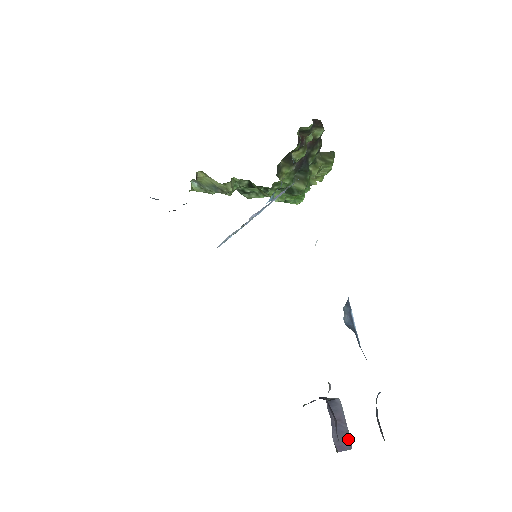
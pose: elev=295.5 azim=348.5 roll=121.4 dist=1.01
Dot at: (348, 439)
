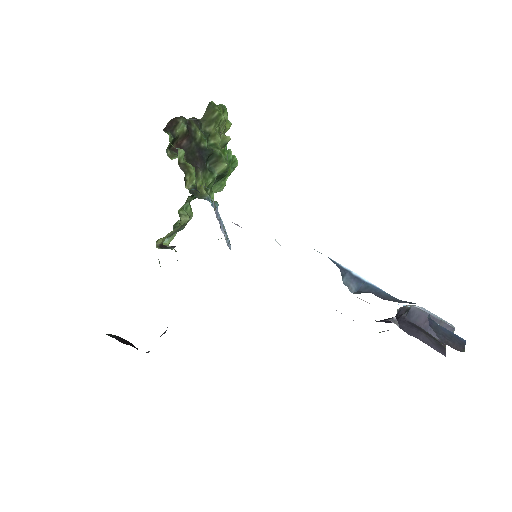
Dot at: (446, 326)
